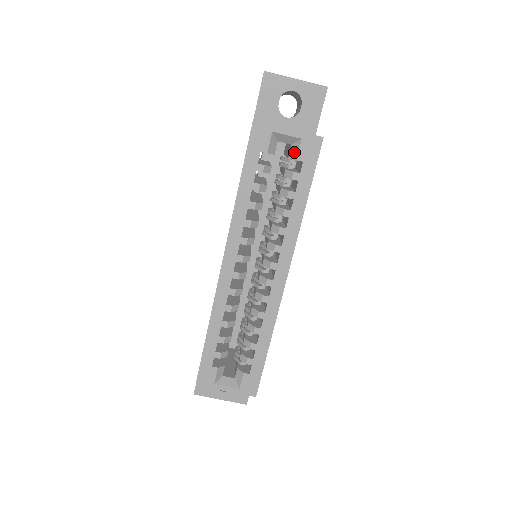
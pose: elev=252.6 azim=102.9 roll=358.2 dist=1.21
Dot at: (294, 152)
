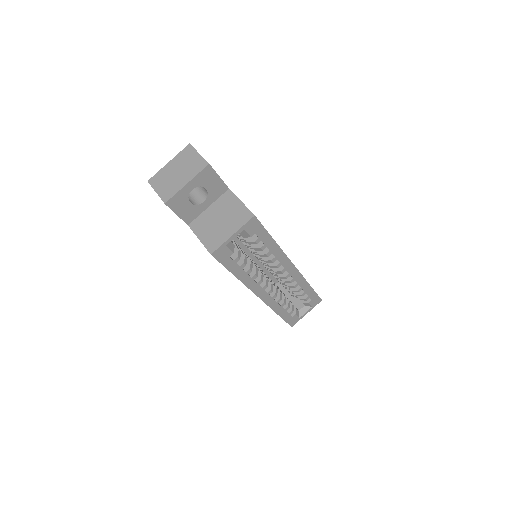
Dot at: (245, 235)
